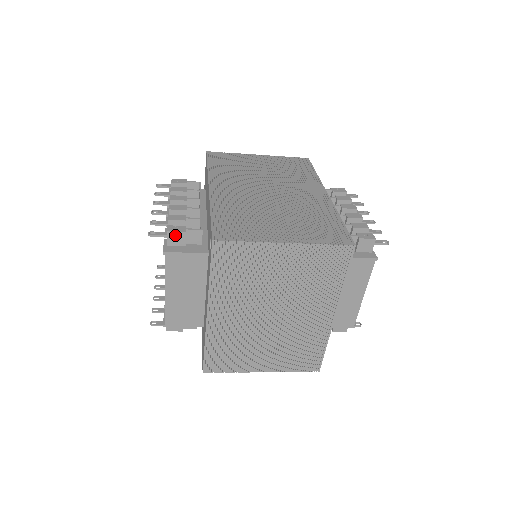
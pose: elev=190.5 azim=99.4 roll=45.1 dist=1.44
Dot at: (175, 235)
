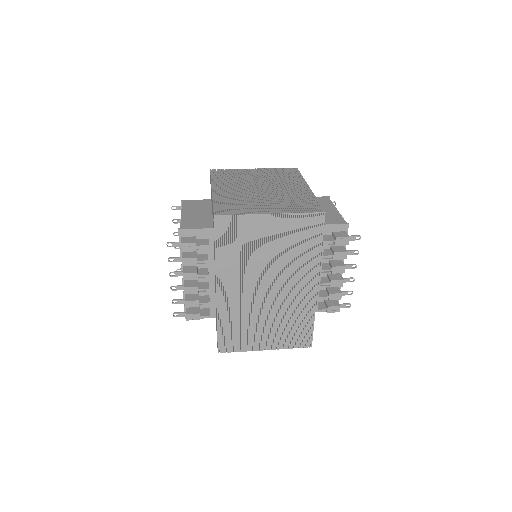
Dot at: (192, 318)
